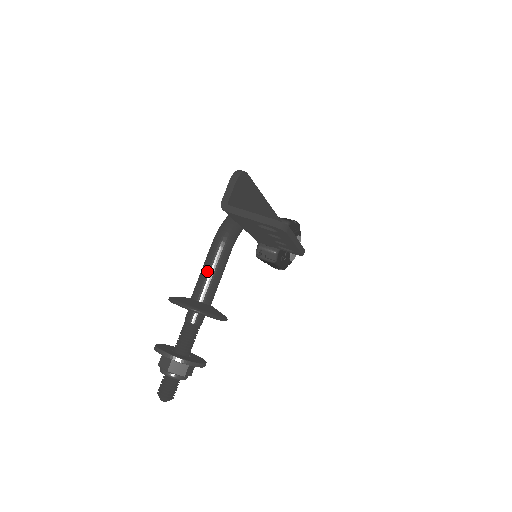
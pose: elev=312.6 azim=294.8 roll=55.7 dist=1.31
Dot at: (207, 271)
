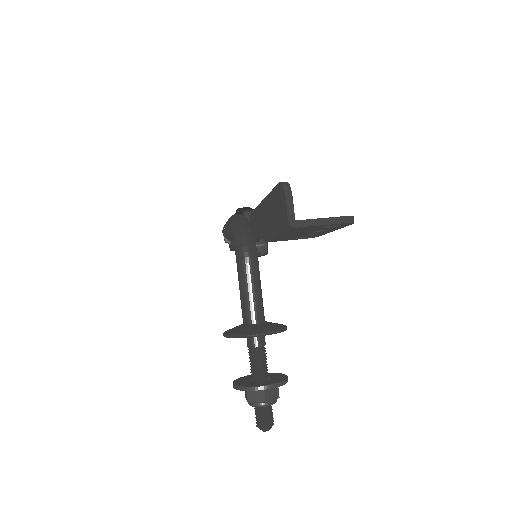
Dot at: (251, 292)
